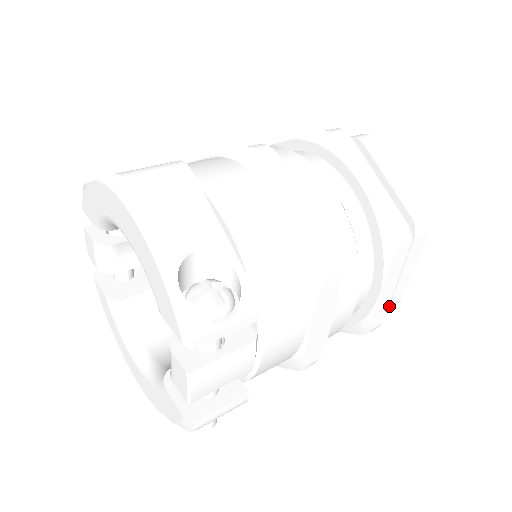
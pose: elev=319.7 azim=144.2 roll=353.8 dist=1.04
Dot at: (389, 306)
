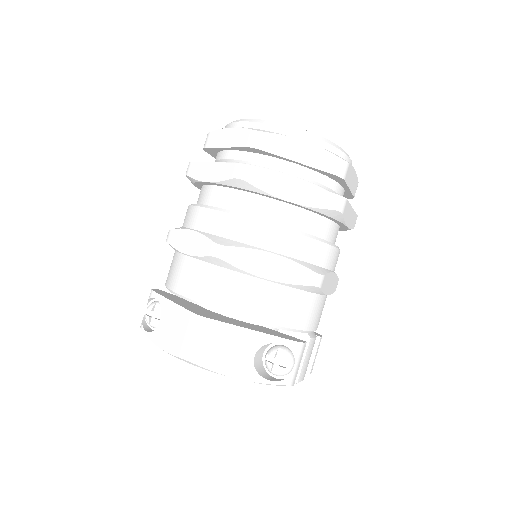
Dot at: occluded
